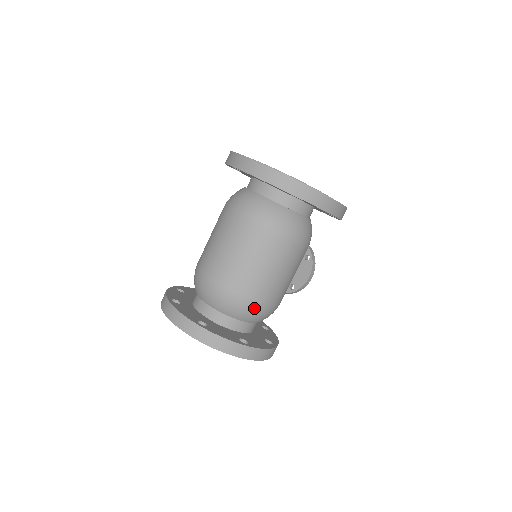
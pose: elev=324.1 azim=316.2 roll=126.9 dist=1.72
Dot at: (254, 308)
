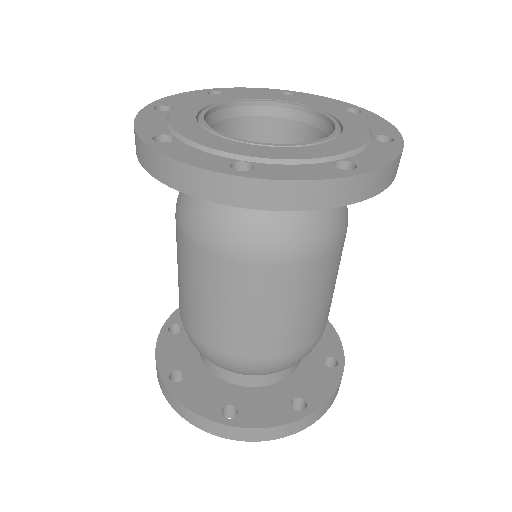
Dot at: occluded
